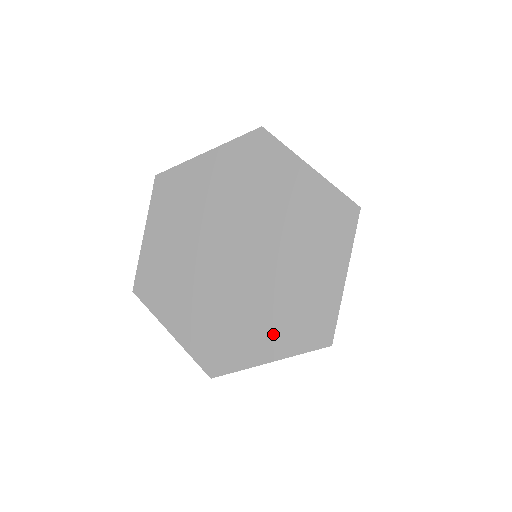
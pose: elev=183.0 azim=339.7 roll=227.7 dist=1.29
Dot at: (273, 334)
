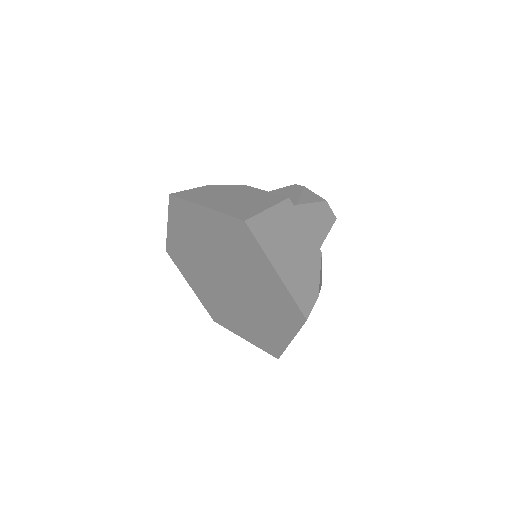
Dot at: (278, 323)
